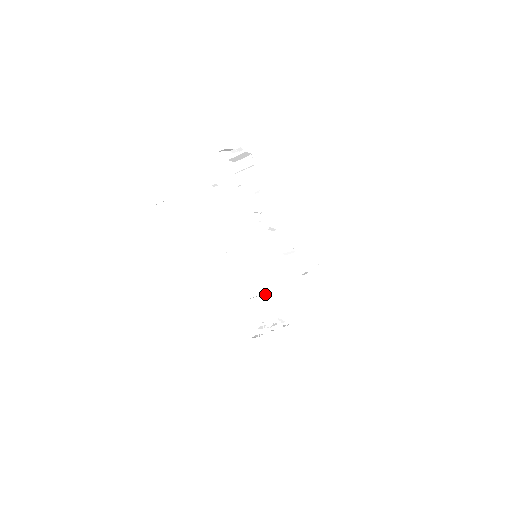
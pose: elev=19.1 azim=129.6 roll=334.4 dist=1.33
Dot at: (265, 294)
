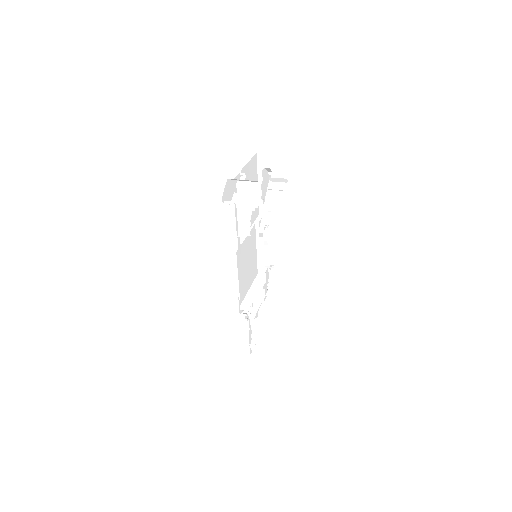
Dot at: occluded
